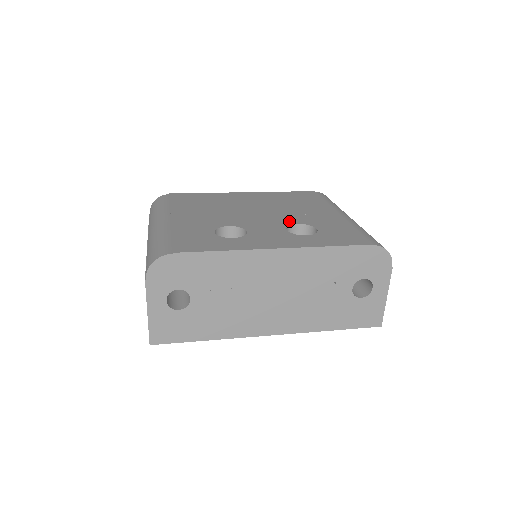
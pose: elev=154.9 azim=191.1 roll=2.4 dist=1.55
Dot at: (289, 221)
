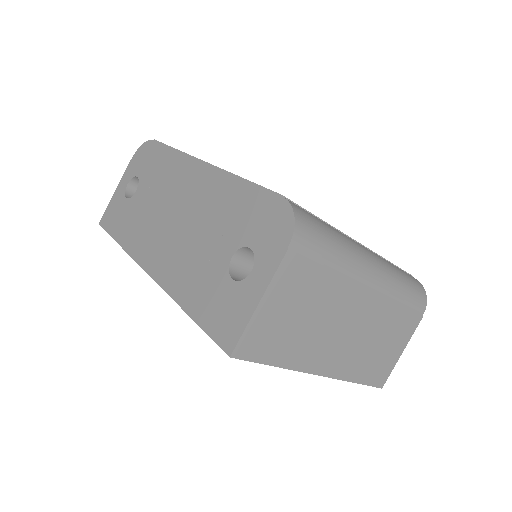
Dot at: occluded
